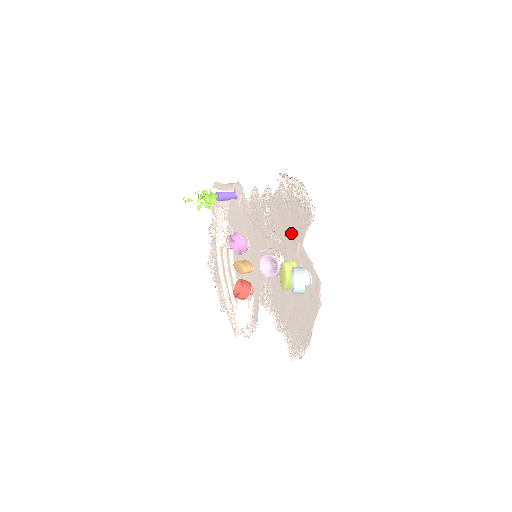
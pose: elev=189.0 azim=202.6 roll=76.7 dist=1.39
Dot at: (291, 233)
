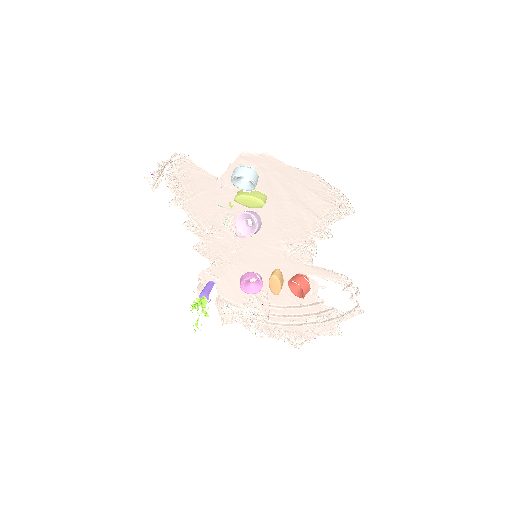
Dot at: (214, 194)
